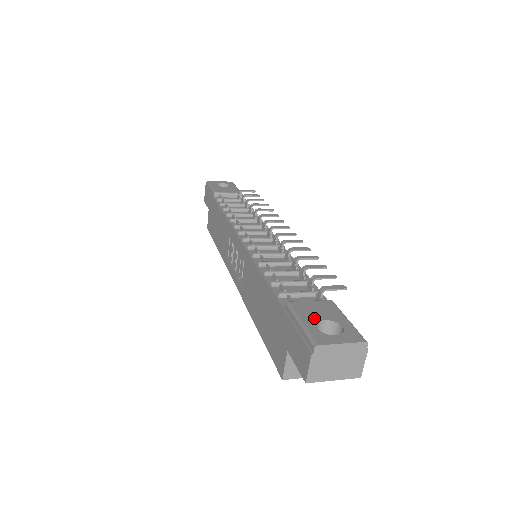
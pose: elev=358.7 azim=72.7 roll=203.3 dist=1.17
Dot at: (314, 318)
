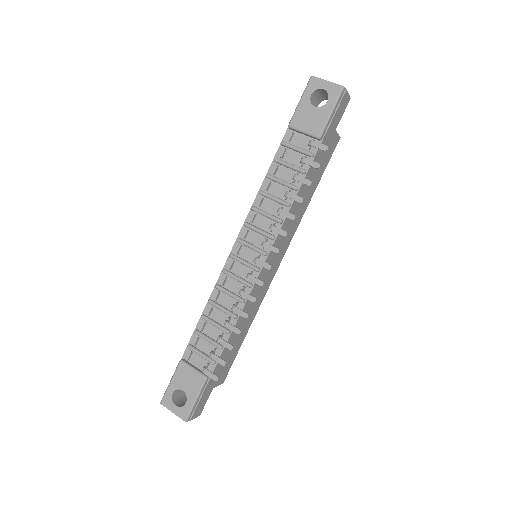
Dot at: (179, 385)
